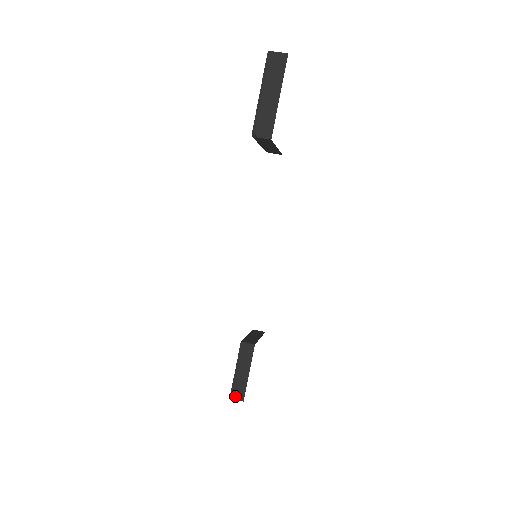
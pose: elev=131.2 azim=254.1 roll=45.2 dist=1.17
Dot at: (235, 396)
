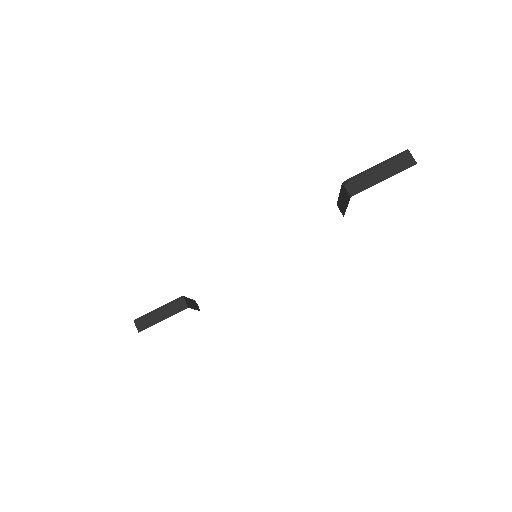
Dot at: (138, 323)
